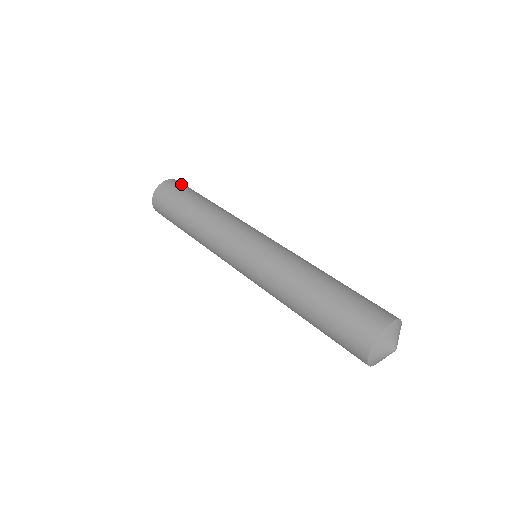
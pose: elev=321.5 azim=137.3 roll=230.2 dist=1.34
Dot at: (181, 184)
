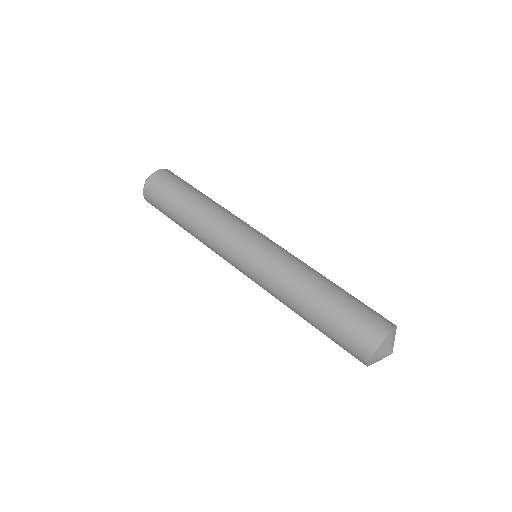
Dot at: (166, 177)
